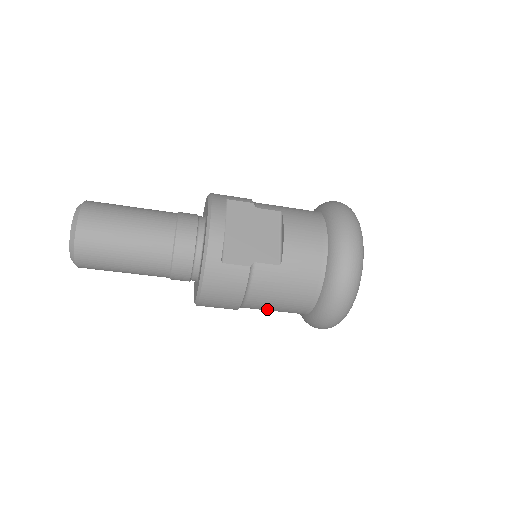
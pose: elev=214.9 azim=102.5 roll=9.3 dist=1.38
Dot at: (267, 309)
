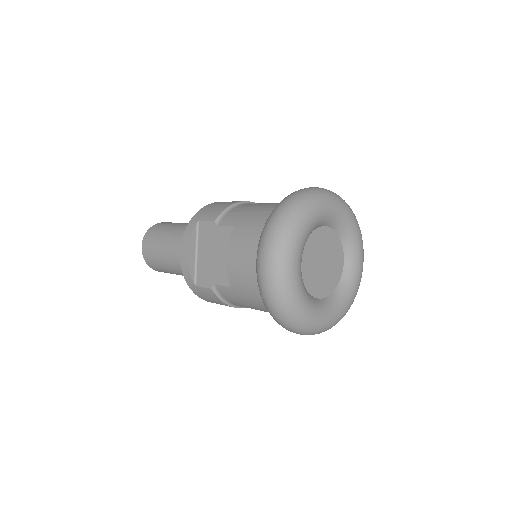
Dot at: occluded
